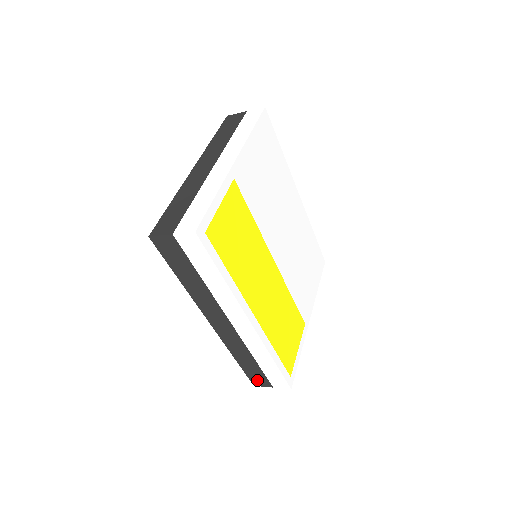
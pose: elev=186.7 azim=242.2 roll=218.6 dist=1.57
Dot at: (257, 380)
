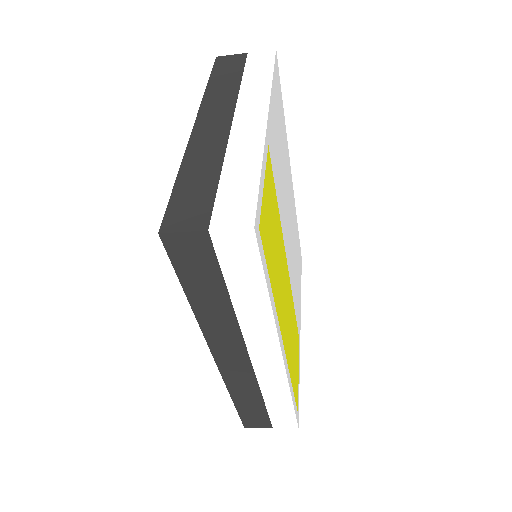
Dot at: (253, 421)
